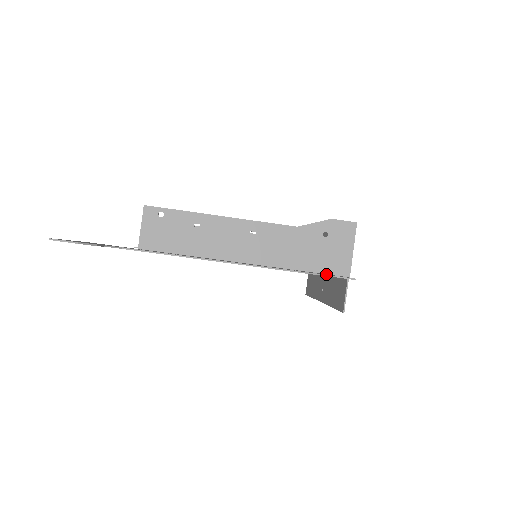
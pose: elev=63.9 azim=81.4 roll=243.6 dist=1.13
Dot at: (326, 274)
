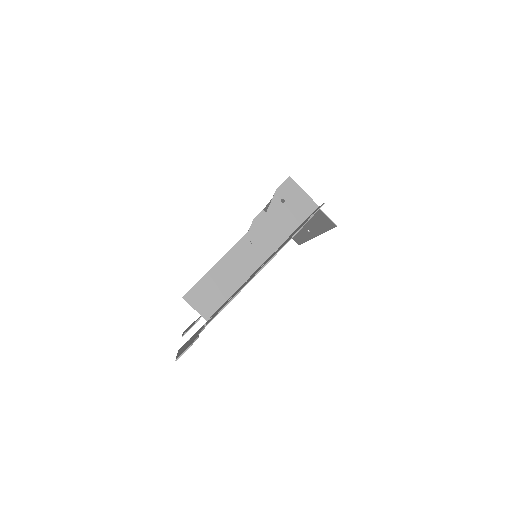
Dot at: (308, 218)
